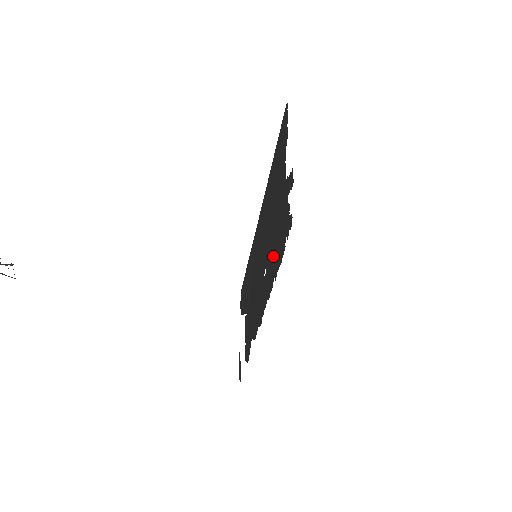
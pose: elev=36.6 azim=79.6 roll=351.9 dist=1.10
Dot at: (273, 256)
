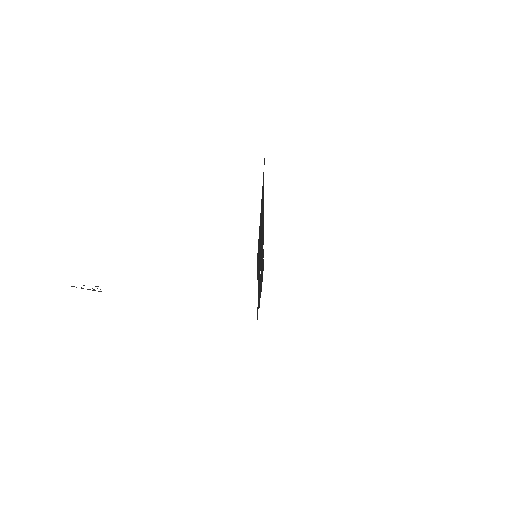
Dot at: (261, 271)
